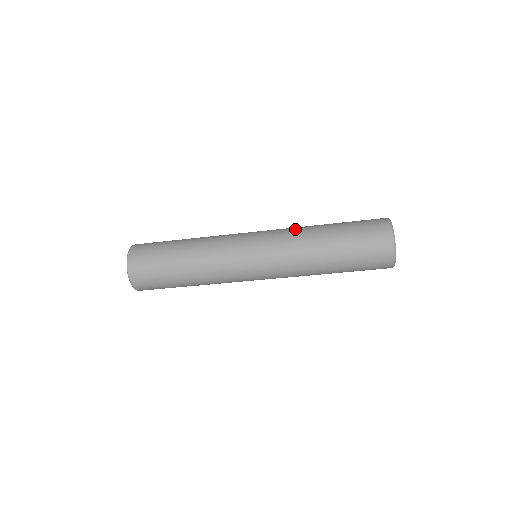
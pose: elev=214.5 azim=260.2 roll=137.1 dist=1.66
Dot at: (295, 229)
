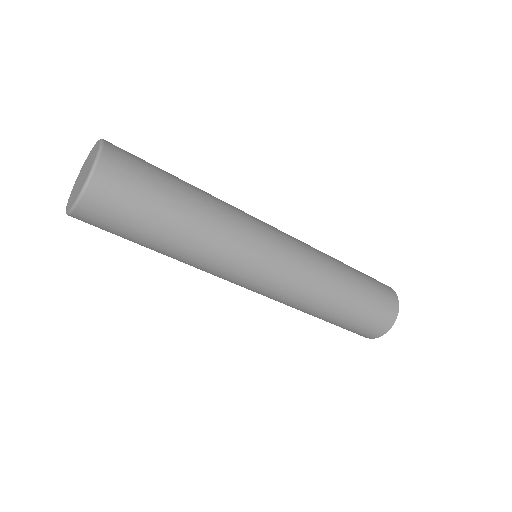
Dot at: occluded
